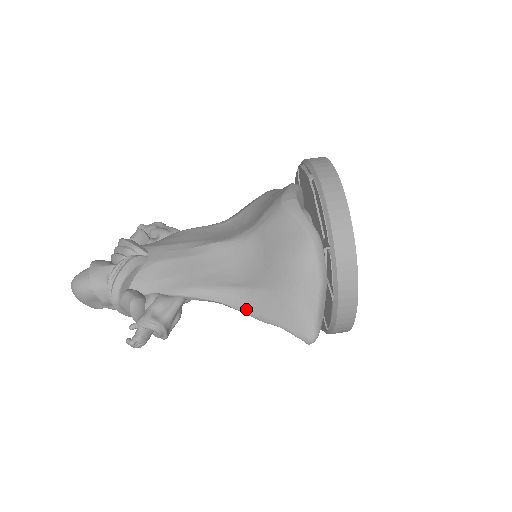
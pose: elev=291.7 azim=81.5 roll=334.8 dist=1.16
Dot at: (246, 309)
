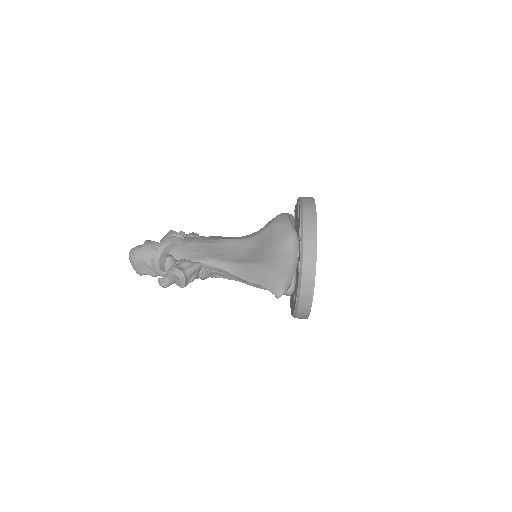
Dot at: (241, 275)
